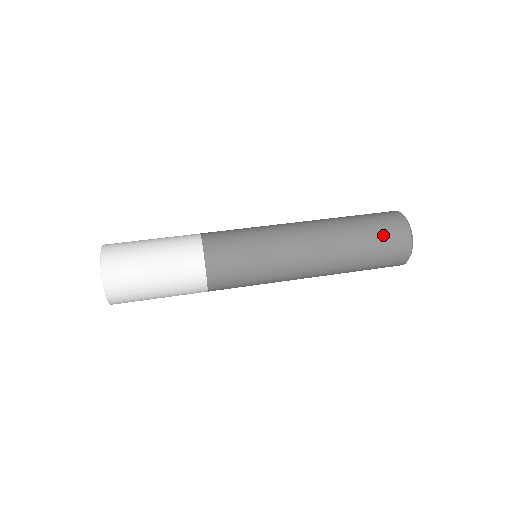
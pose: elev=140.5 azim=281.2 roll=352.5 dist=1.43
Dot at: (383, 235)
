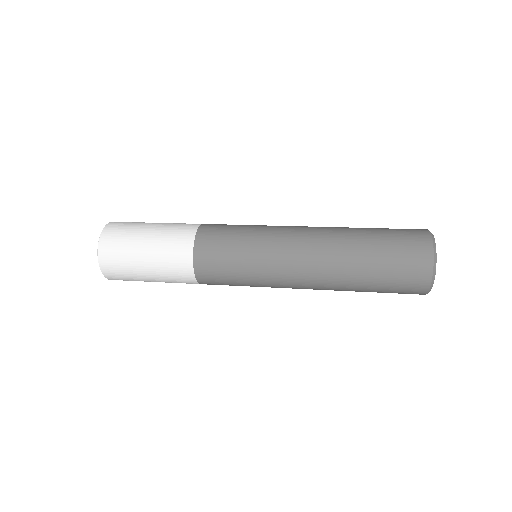
Dot at: (397, 249)
